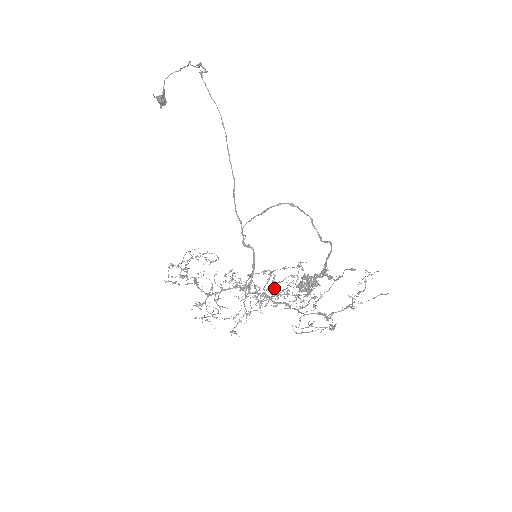
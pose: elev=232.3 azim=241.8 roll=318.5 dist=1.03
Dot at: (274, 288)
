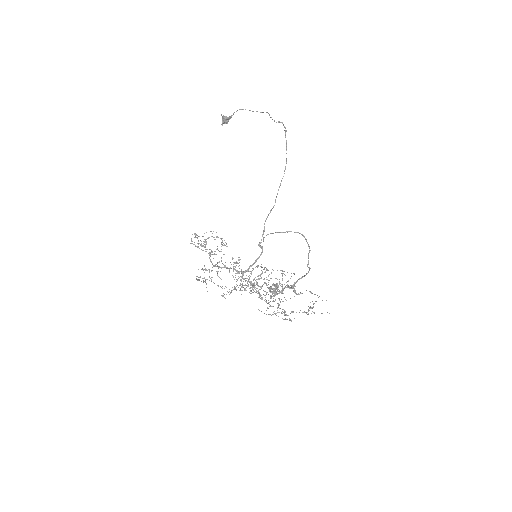
Dot at: (257, 282)
